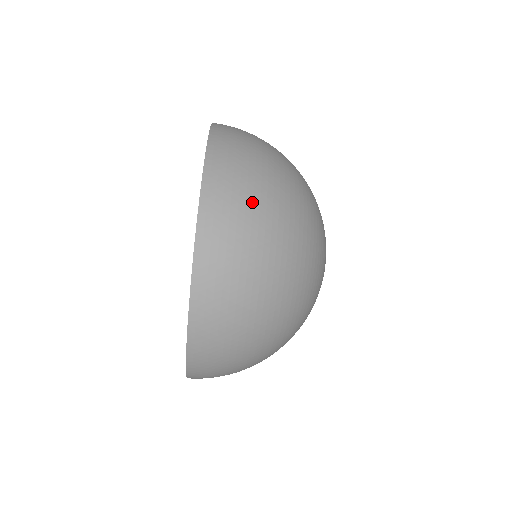
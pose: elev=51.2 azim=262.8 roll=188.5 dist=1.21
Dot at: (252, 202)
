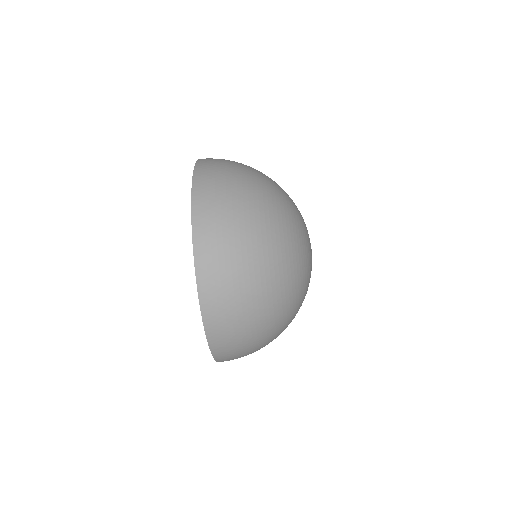
Dot at: (234, 244)
